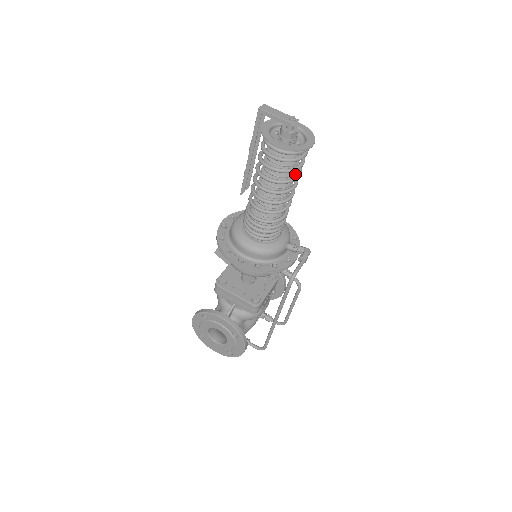
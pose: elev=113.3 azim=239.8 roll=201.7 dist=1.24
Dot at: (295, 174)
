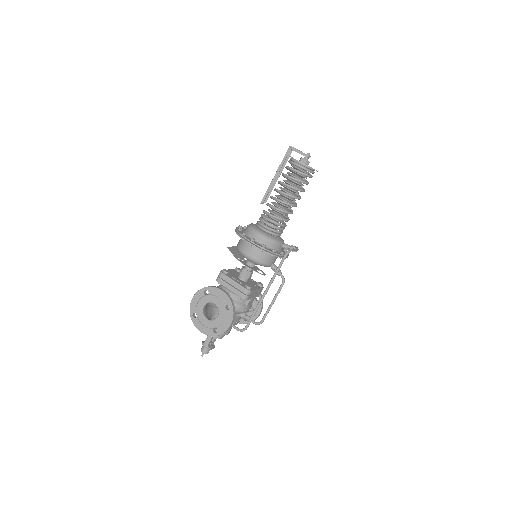
Dot at: (299, 195)
